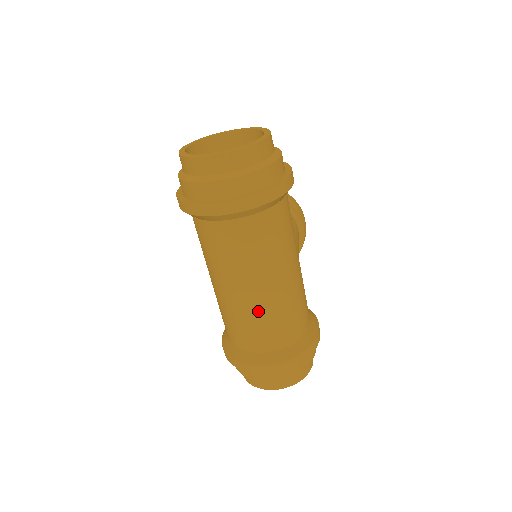
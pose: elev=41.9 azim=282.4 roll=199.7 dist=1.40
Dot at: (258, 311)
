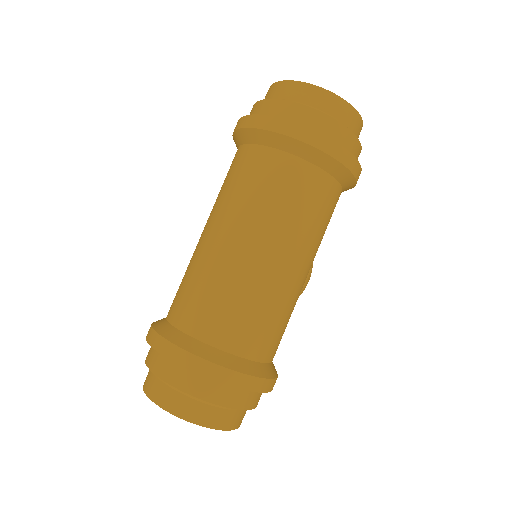
Dot at: (243, 280)
